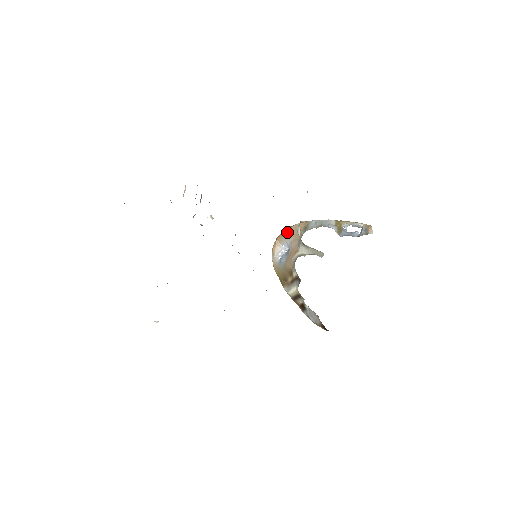
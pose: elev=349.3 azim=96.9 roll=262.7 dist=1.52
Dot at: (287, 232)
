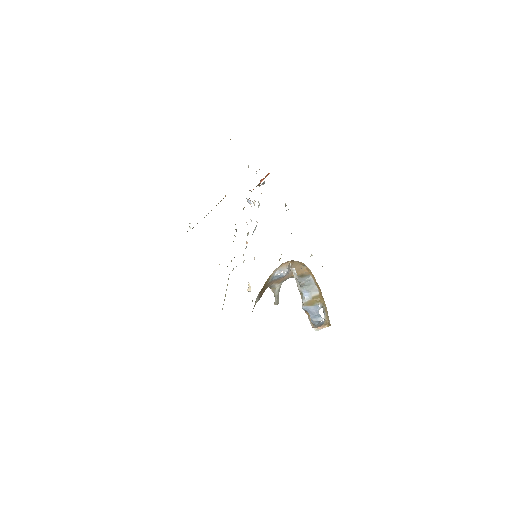
Dot at: (295, 264)
